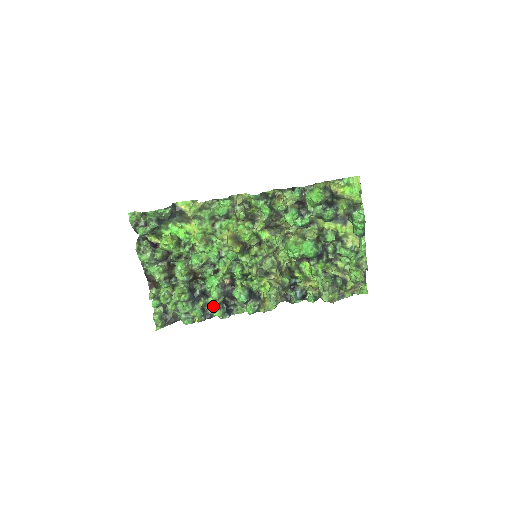
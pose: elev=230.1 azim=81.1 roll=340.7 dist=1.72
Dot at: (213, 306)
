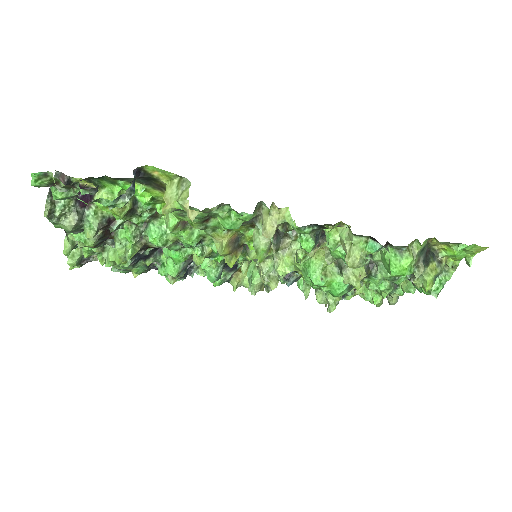
Dot at: (165, 273)
